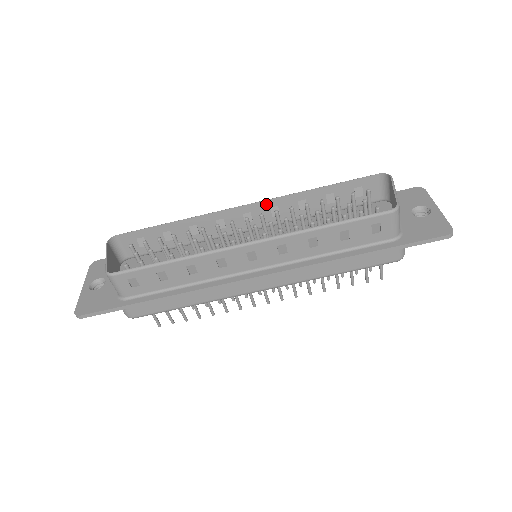
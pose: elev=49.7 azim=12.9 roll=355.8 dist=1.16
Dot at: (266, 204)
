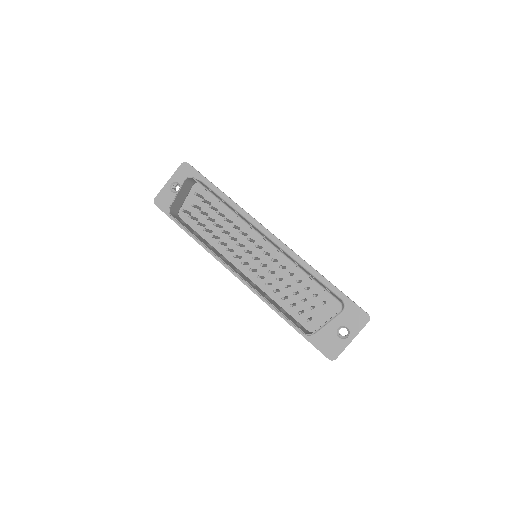
Dot at: (275, 247)
